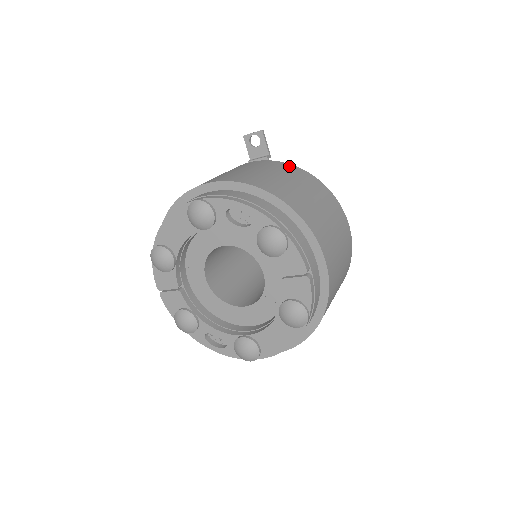
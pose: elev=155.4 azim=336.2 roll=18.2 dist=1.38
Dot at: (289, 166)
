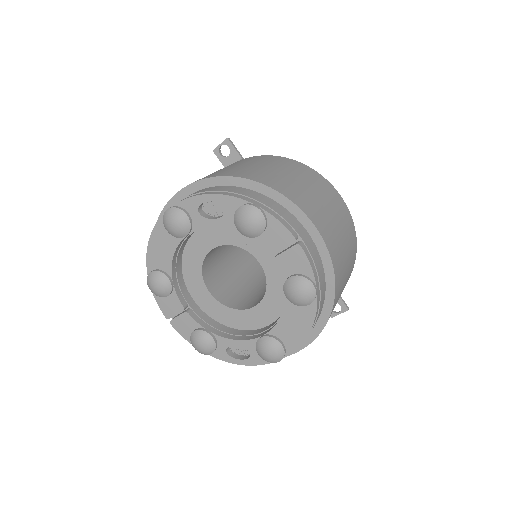
Dot at: (259, 157)
